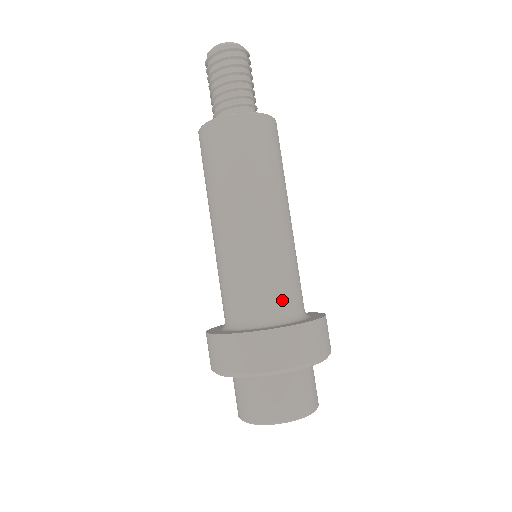
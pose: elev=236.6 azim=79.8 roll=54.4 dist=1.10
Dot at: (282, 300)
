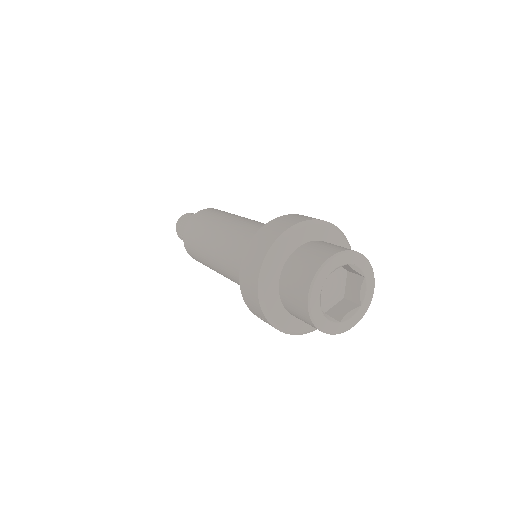
Dot at: occluded
